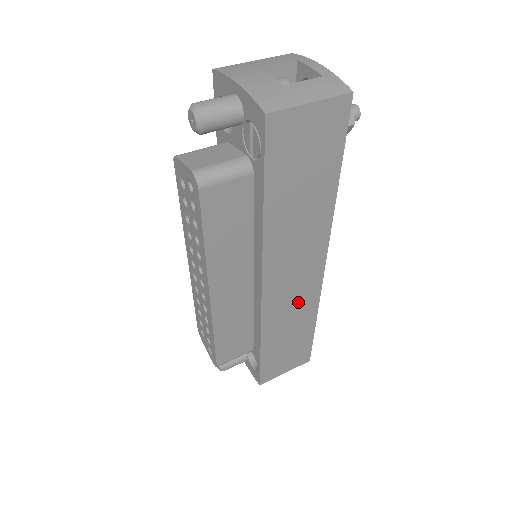
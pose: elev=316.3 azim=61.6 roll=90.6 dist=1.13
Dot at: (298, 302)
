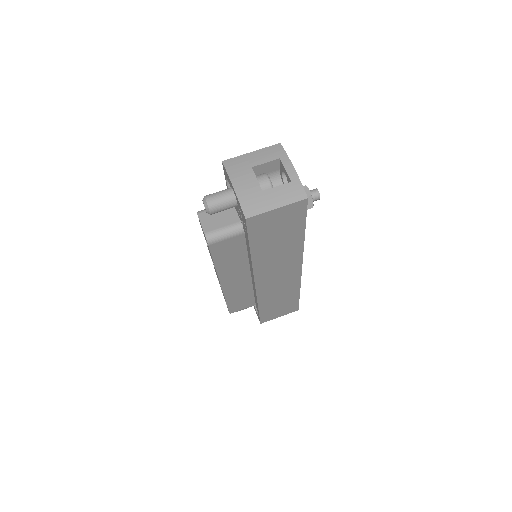
Dot at: (284, 286)
